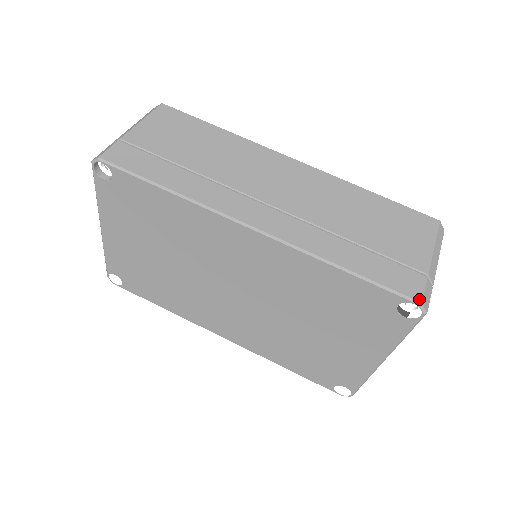
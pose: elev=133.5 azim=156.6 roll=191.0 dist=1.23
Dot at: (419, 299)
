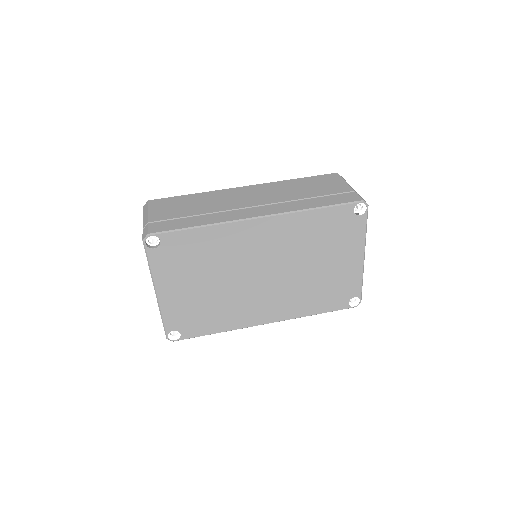
Dot at: (361, 200)
